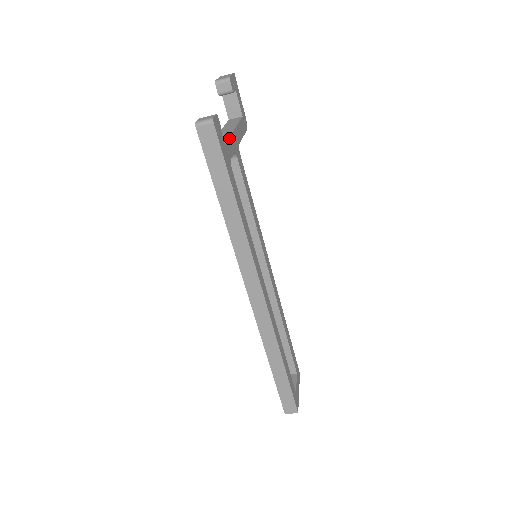
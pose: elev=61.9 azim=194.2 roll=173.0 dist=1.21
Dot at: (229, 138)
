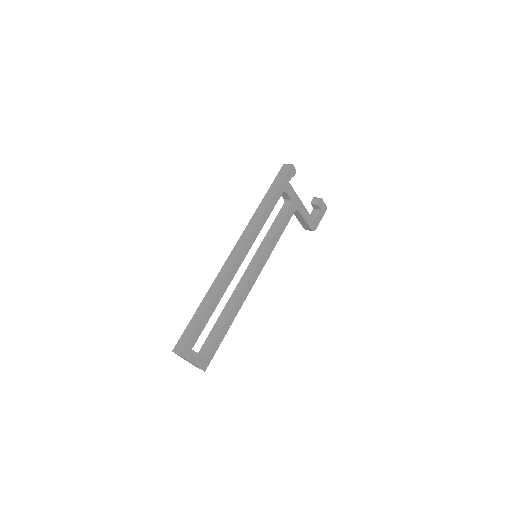
Dot at: (294, 191)
